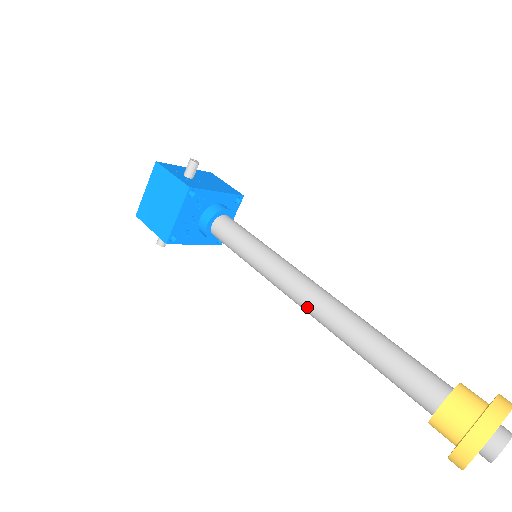
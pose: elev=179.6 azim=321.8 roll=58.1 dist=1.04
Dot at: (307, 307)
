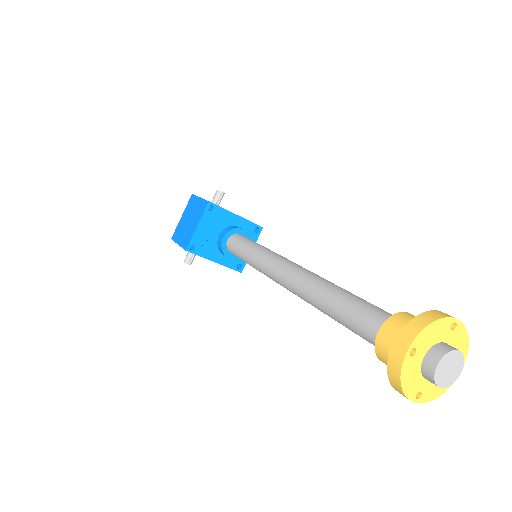
Dot at: (285, 280)
